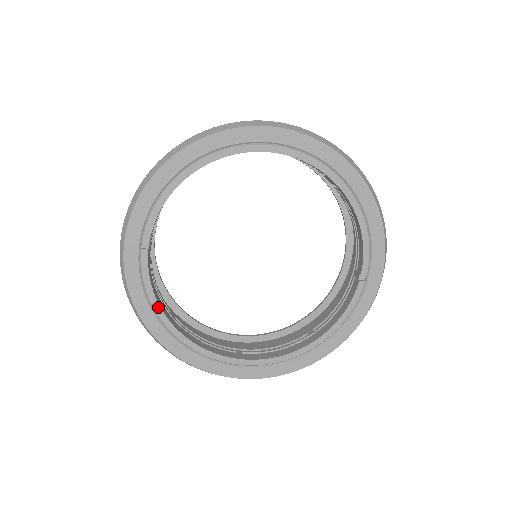
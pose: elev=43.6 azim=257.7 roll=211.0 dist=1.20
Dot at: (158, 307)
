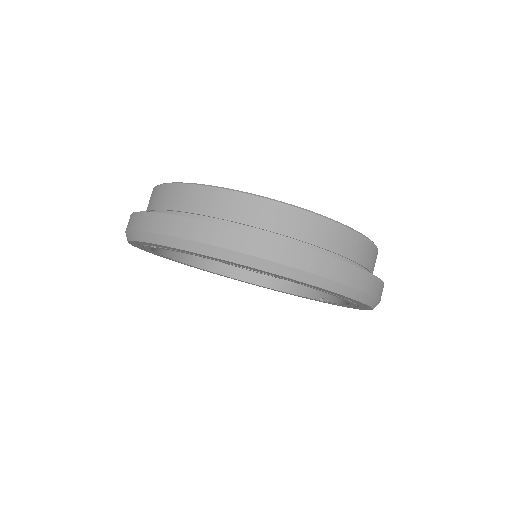
Dot at: (151, 250)
